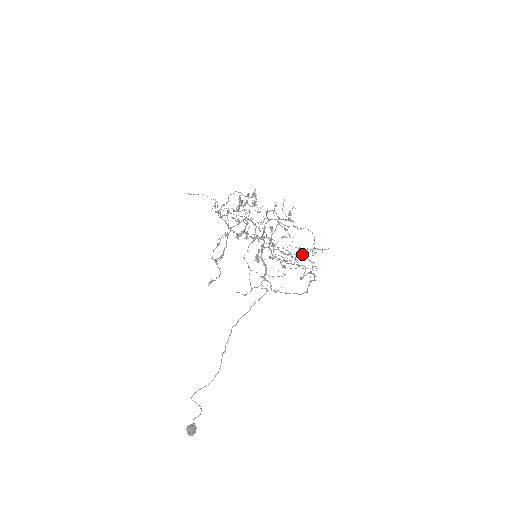
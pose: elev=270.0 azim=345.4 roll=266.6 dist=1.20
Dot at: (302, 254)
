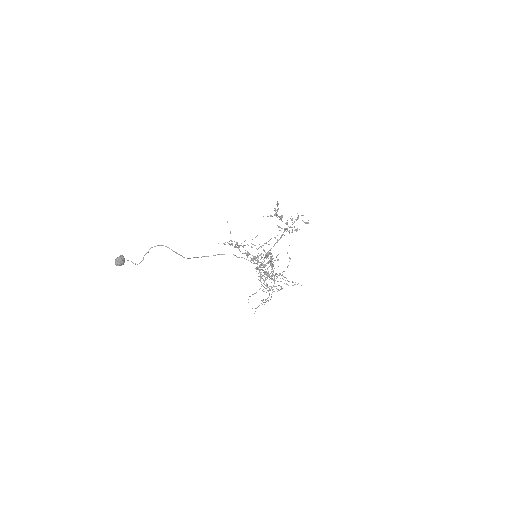
Dot at: (282, 278)
